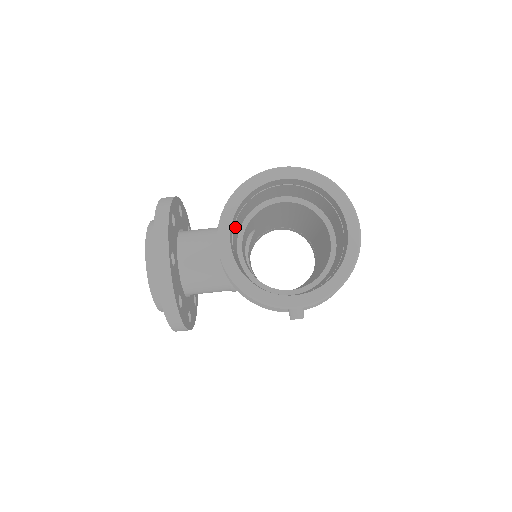
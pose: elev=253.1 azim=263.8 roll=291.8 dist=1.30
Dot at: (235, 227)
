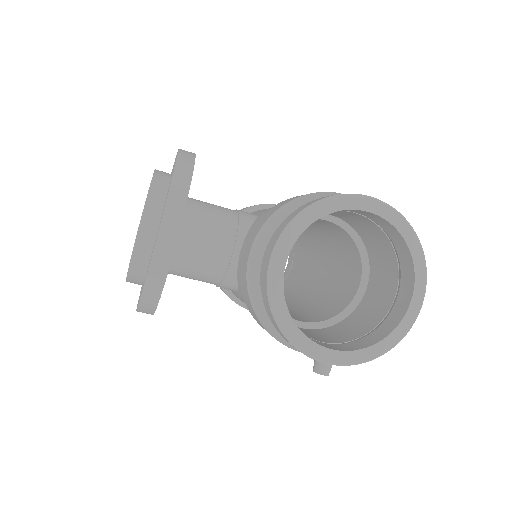
Dot at: occluded
